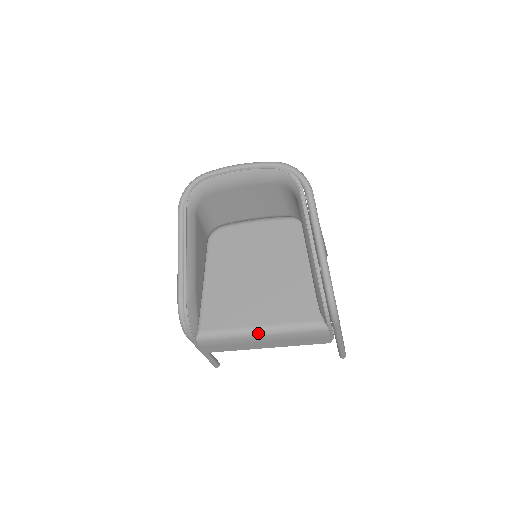
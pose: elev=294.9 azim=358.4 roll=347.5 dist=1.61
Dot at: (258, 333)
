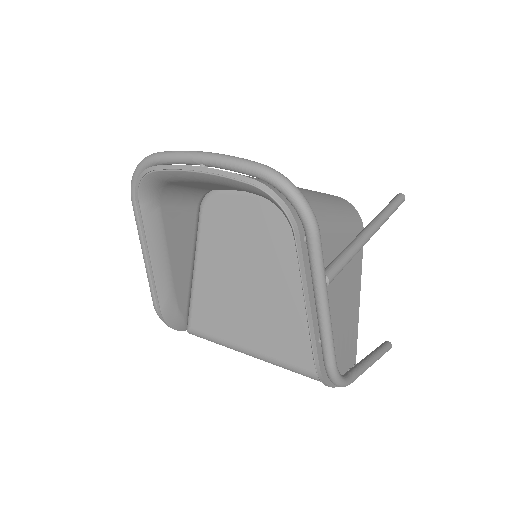
Dot at: (251, 355)
